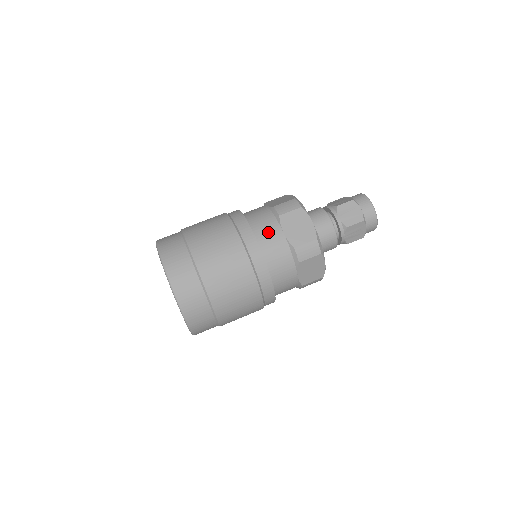
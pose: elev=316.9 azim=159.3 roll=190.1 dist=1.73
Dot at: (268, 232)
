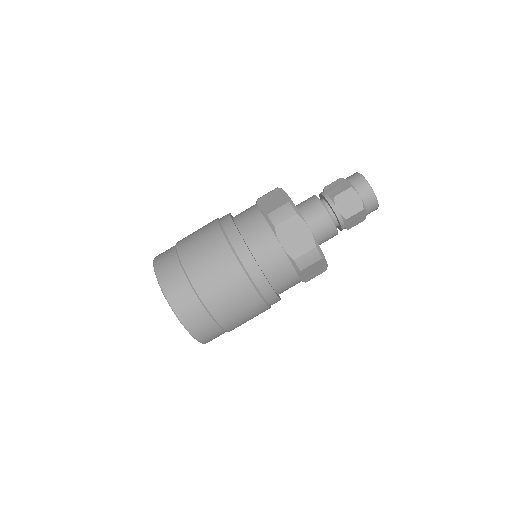
Dot at: (265, 247)
